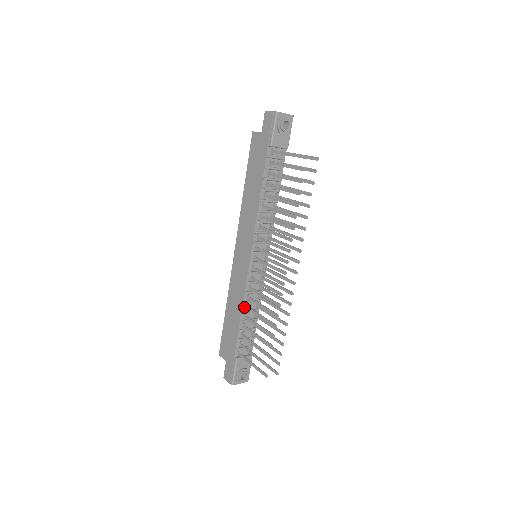
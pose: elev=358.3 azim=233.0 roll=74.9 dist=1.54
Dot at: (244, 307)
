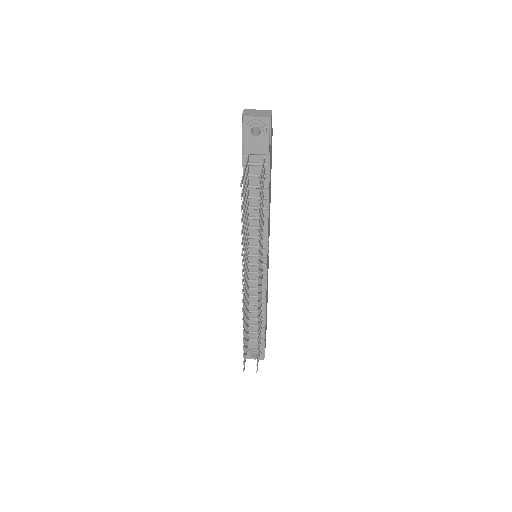
Dot at: occluded
